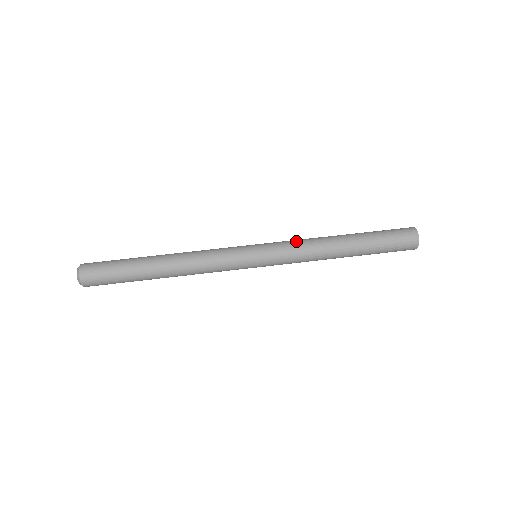
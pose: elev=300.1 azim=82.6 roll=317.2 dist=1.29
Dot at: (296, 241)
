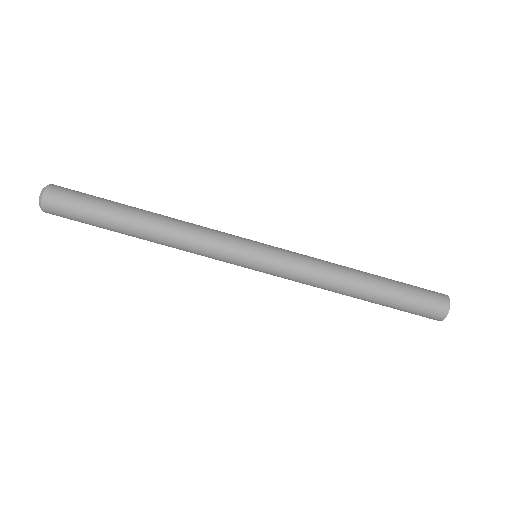
Dot at: (307, 268)
